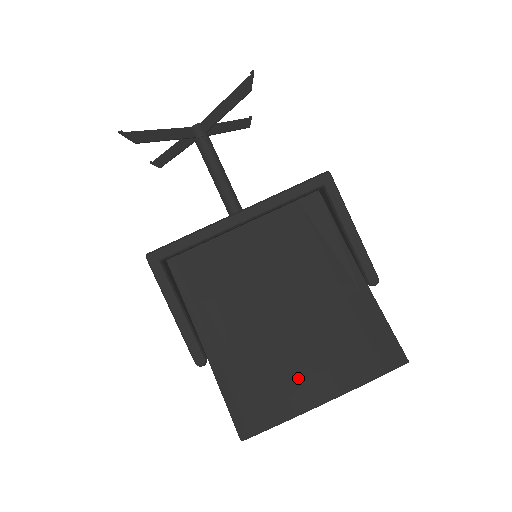
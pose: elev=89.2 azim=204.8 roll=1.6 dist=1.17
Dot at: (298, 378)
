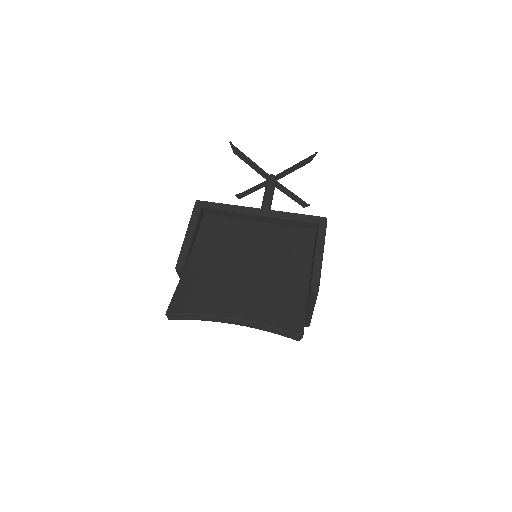
Dot at: (227, 298)
